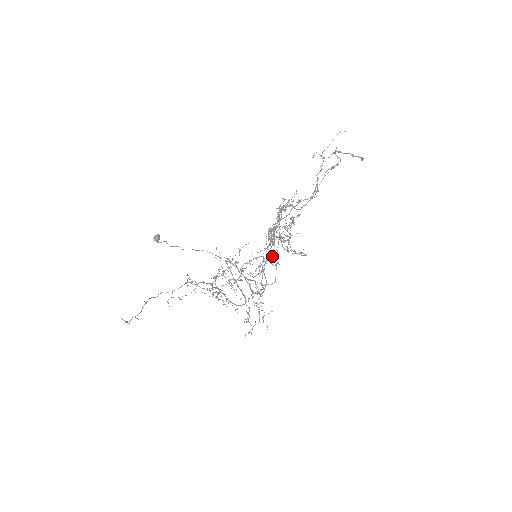
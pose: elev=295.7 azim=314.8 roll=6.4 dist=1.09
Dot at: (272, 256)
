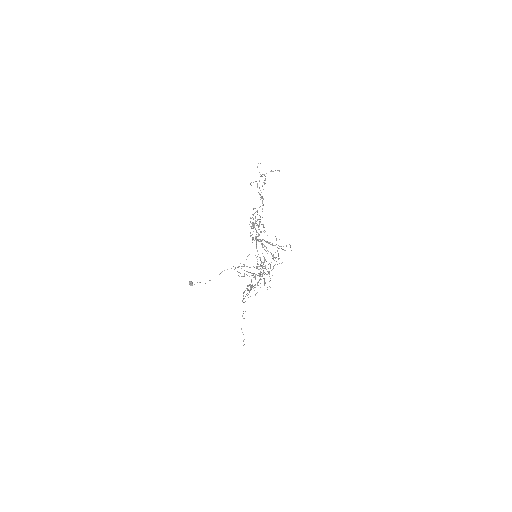
Dot at: occluded
